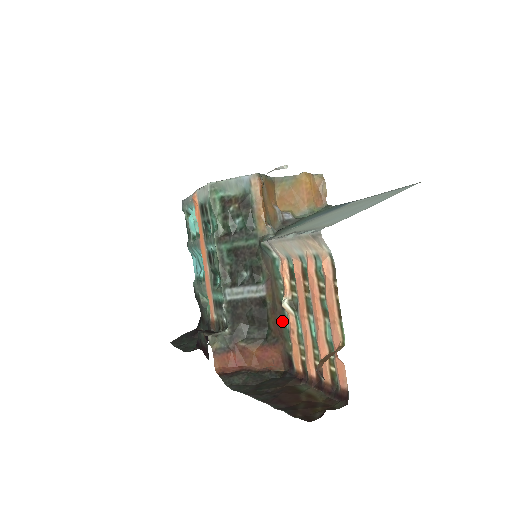
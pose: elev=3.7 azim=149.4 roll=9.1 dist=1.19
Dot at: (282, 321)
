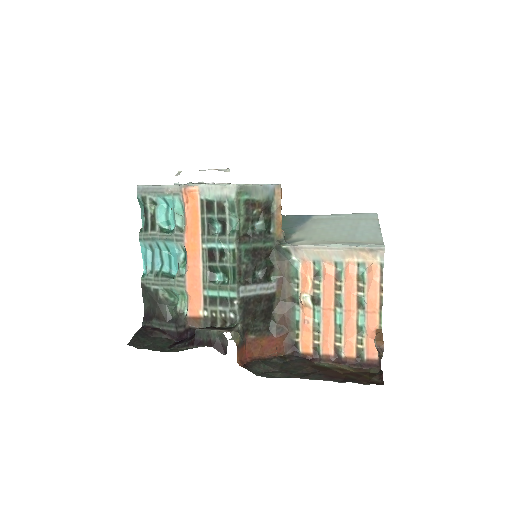
Dot at: (291, 313)
